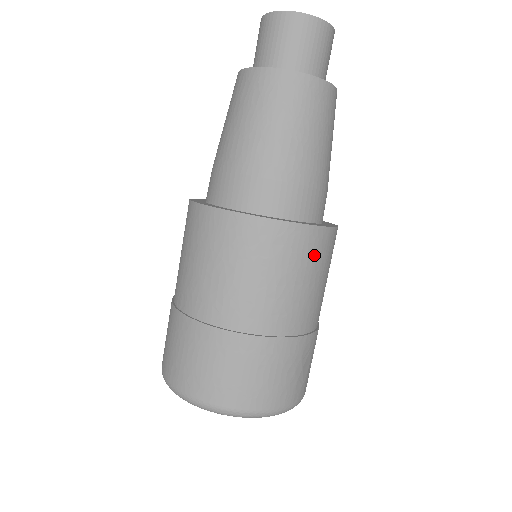
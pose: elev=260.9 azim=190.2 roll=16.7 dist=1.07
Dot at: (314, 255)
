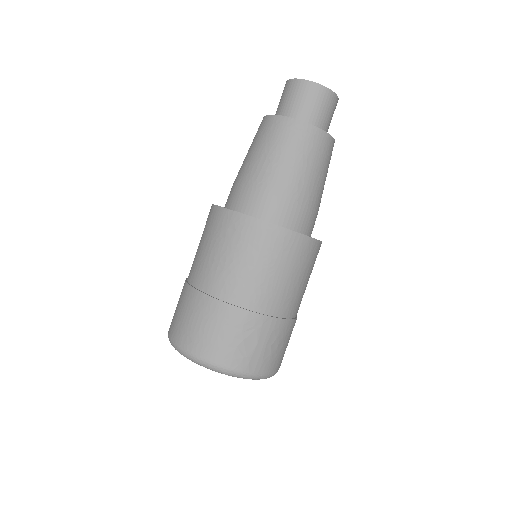
Dot at: (261, 245)
